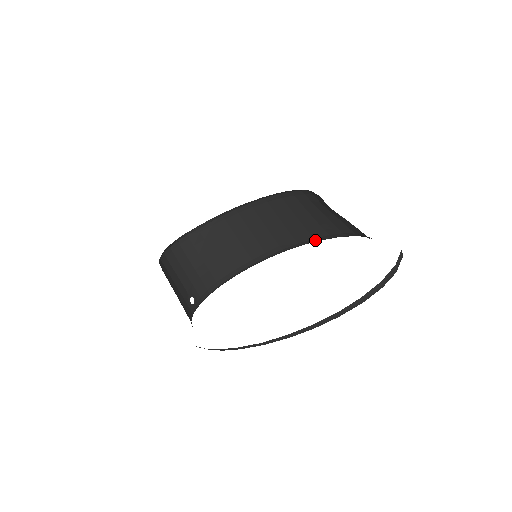
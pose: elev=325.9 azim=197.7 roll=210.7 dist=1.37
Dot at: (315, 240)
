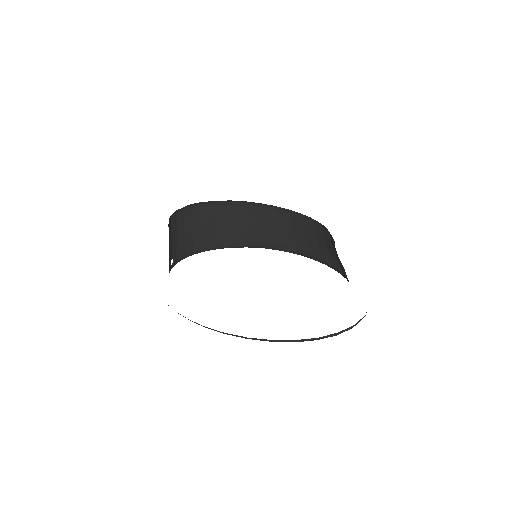
Dot at: (293, 253)
